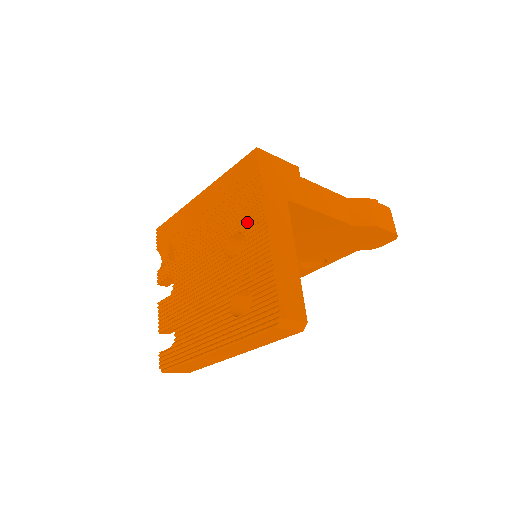
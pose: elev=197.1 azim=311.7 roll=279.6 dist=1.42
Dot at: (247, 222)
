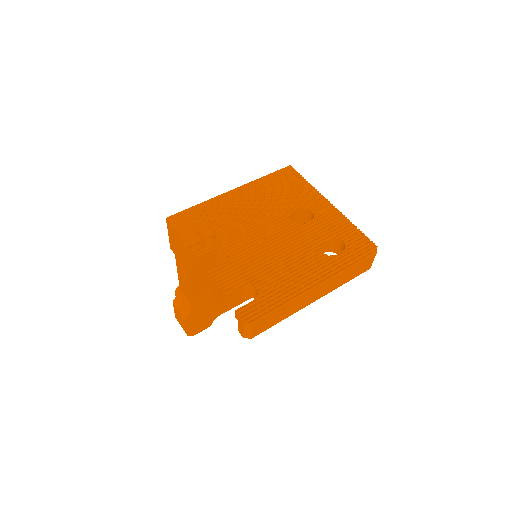
Dot at: (309, 202)
